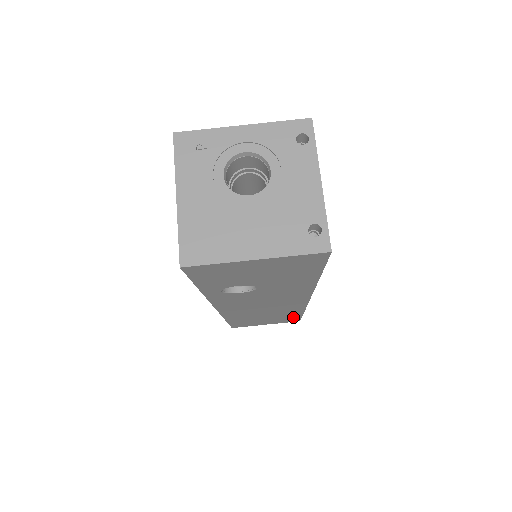
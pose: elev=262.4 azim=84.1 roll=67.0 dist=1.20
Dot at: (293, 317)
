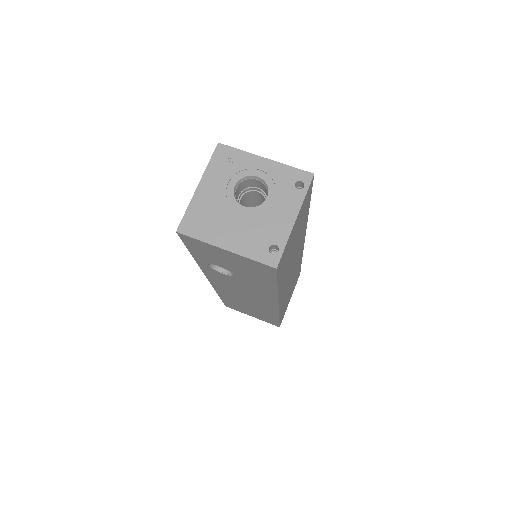
Dot at: (272, 319)
